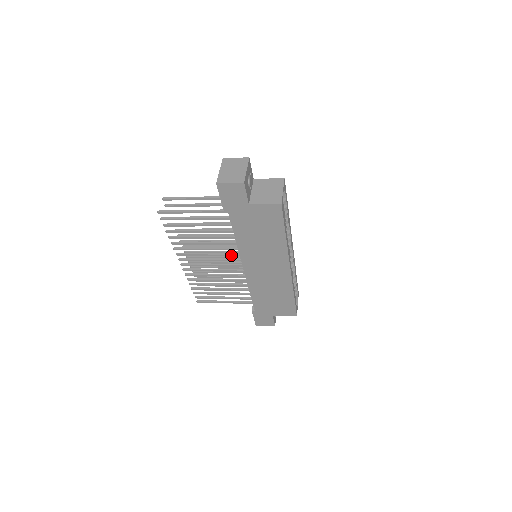
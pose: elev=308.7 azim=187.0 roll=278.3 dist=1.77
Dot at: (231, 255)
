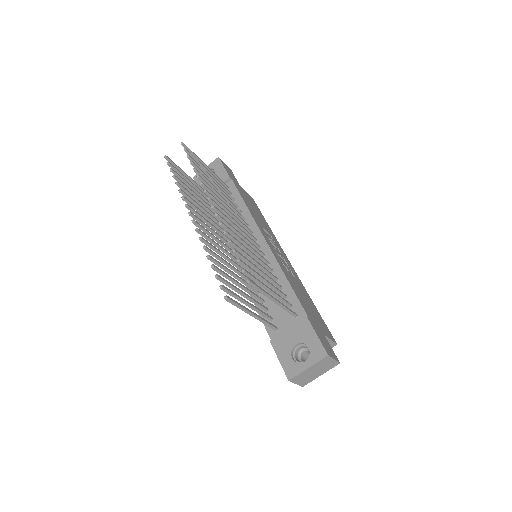
Dot at: occluded
